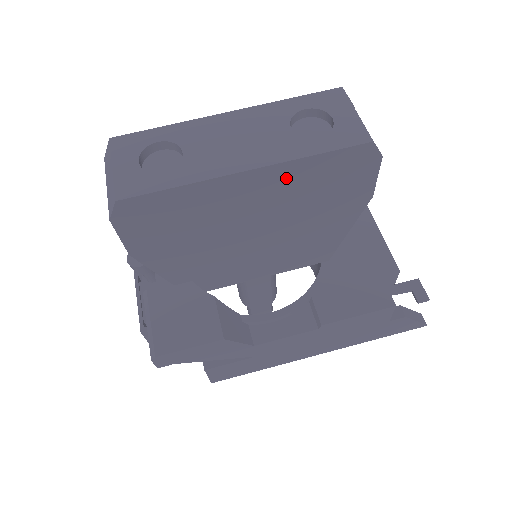
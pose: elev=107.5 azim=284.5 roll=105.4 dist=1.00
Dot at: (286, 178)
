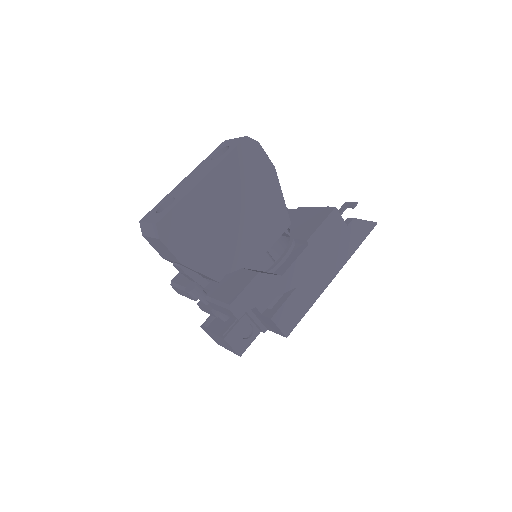
Dot at: (224, 174)
